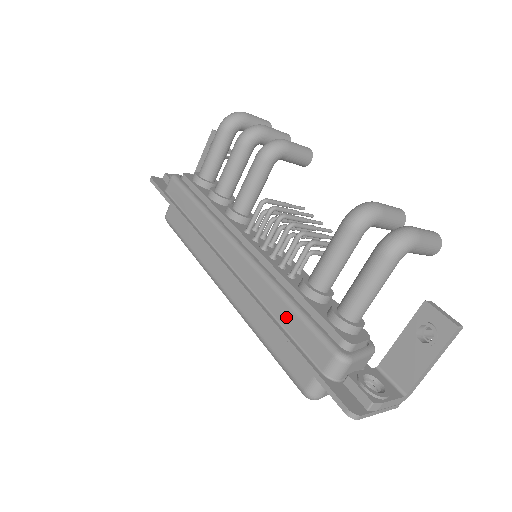
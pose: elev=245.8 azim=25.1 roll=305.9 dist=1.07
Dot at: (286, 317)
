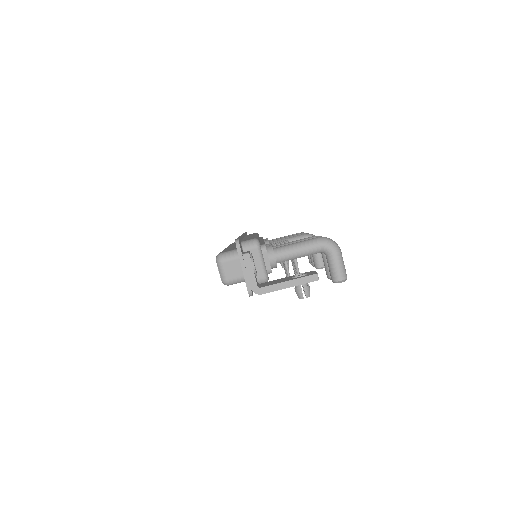
Dot at: occluded
